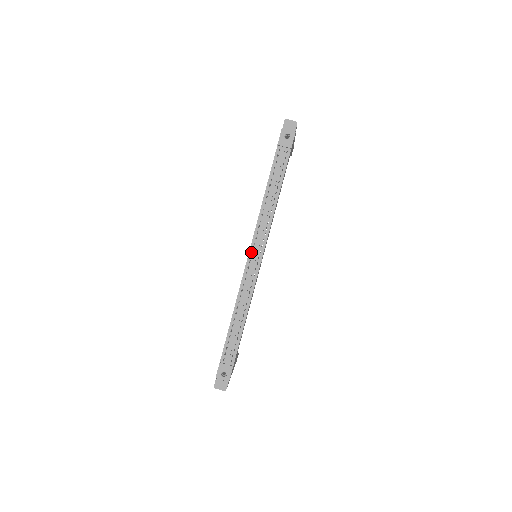
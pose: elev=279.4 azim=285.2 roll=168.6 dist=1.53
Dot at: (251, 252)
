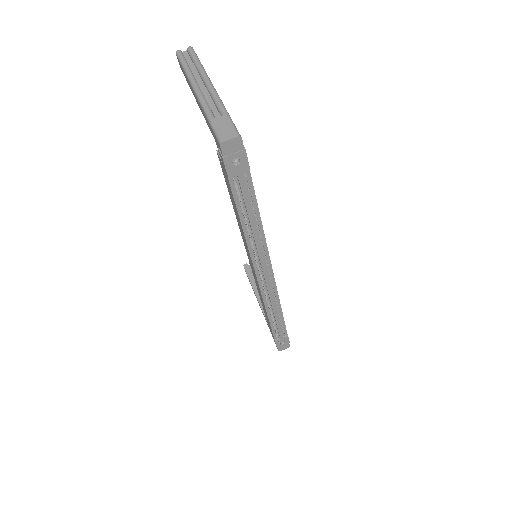
Dot at: (258, 275)
